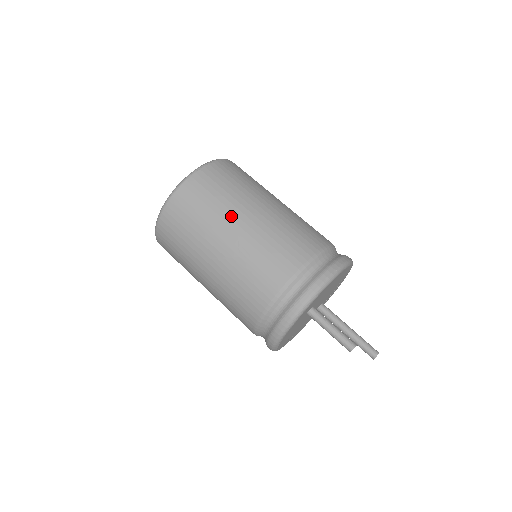
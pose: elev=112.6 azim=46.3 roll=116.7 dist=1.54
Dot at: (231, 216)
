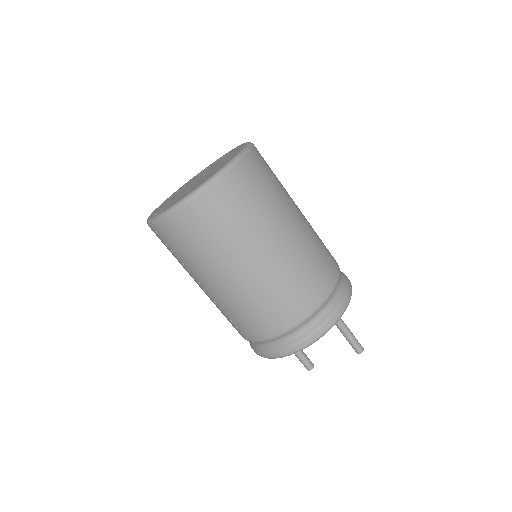
Dot at: (194, 277)
